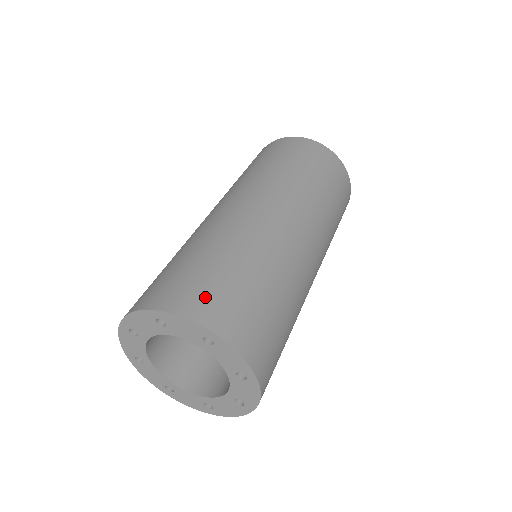
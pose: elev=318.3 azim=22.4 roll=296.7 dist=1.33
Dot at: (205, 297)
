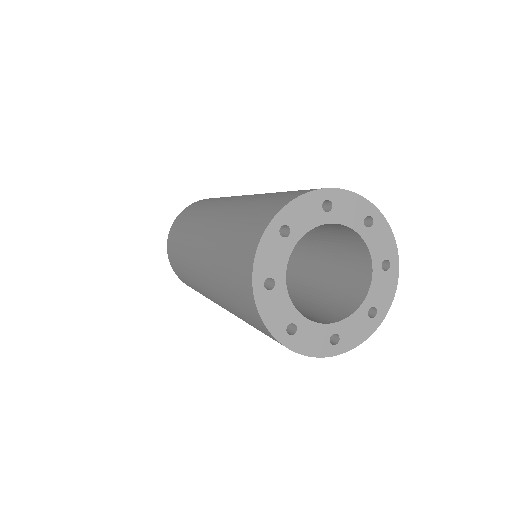
Dot at: (288, 195)
